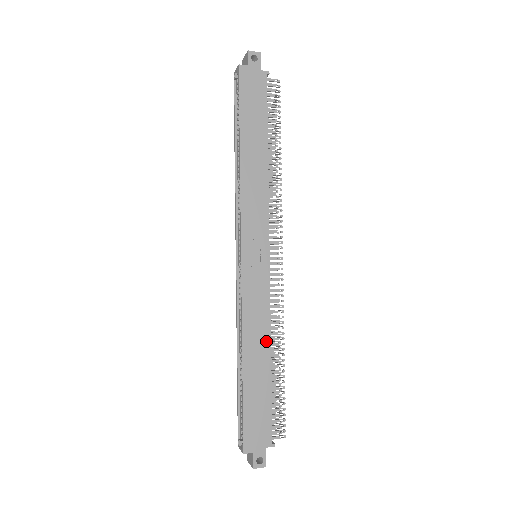
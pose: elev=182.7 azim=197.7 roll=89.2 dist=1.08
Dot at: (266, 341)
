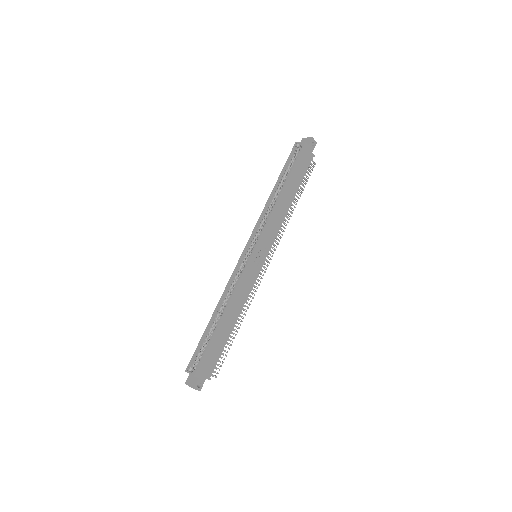
Dot at: (239, 311)
